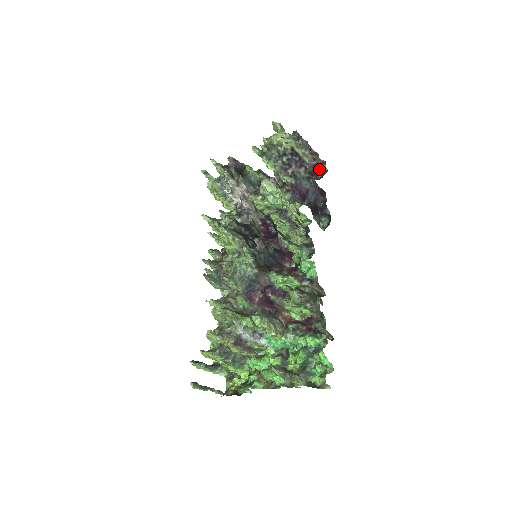
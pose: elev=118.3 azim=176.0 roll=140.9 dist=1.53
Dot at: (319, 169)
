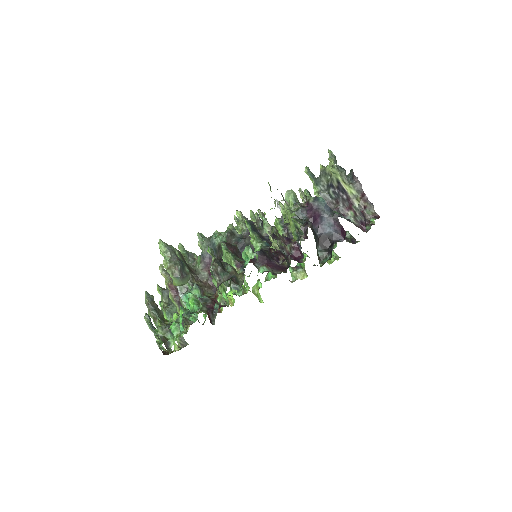
Dot at: (369, 221)
